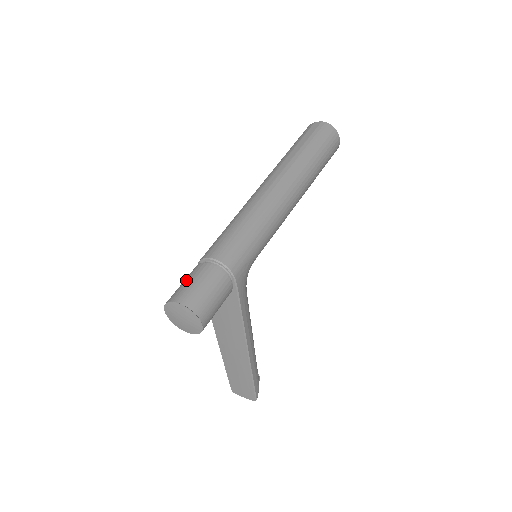
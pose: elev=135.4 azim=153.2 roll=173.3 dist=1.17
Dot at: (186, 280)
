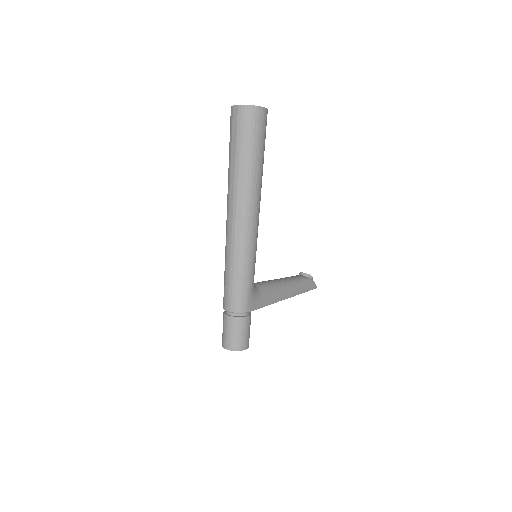
Dot at: (223, 329)
